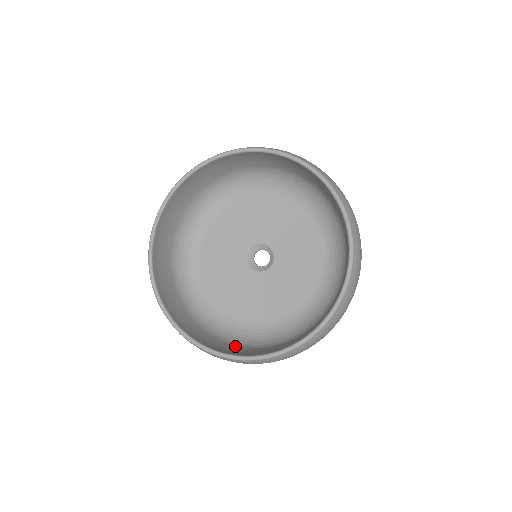
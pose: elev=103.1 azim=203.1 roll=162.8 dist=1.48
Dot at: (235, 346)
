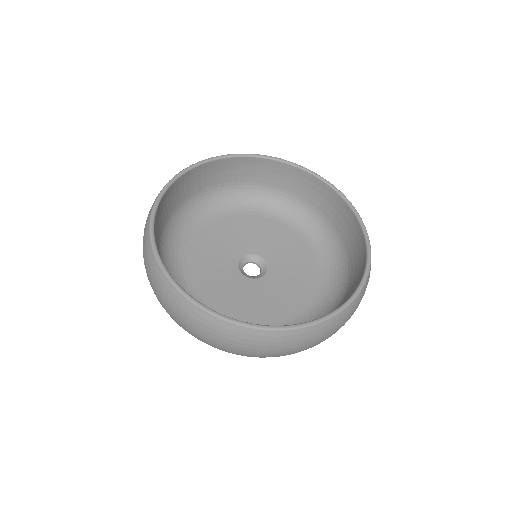
Dot at: occluded
